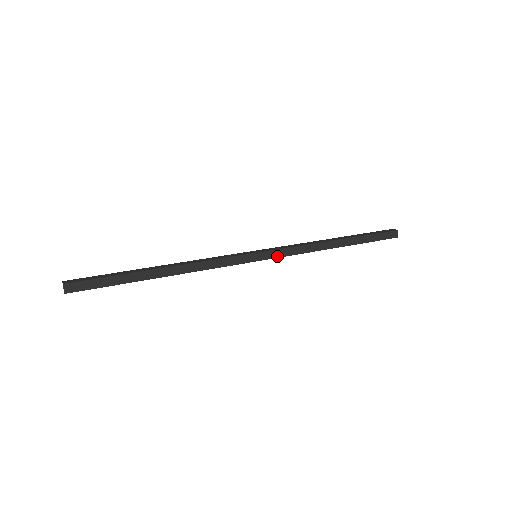
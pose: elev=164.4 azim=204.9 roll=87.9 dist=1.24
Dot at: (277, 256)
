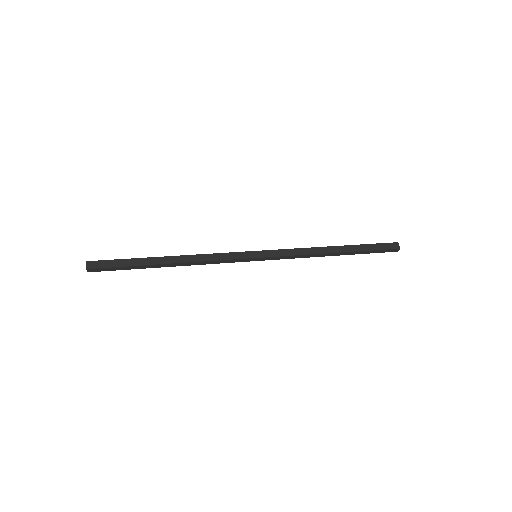
Dot at: (276, 255)
